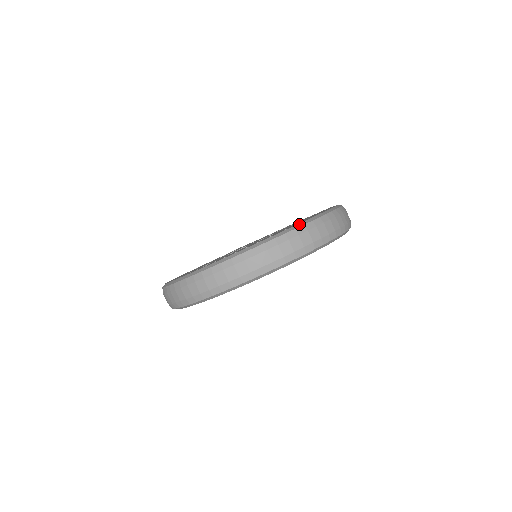
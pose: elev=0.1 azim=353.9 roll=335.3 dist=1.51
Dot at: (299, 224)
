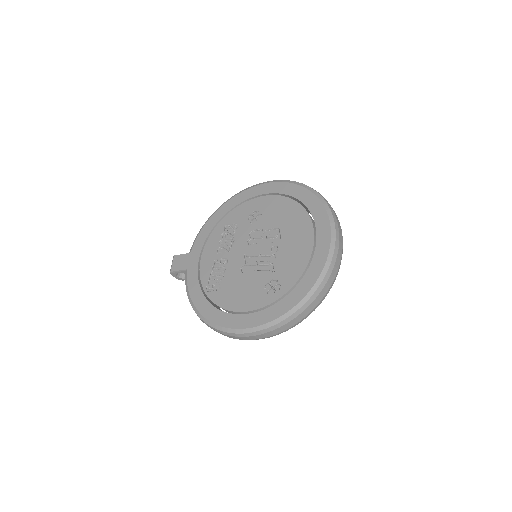
Dot at: (328, 211)
